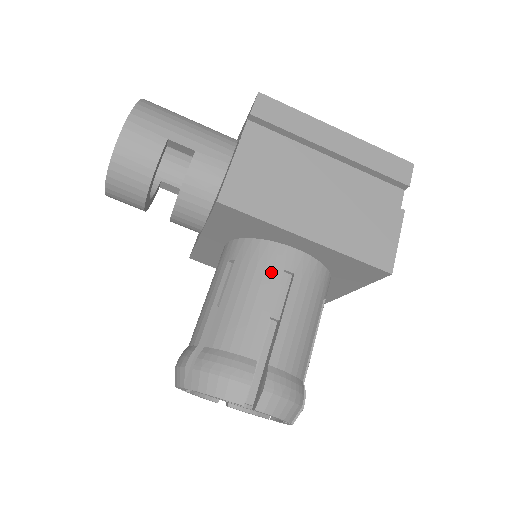
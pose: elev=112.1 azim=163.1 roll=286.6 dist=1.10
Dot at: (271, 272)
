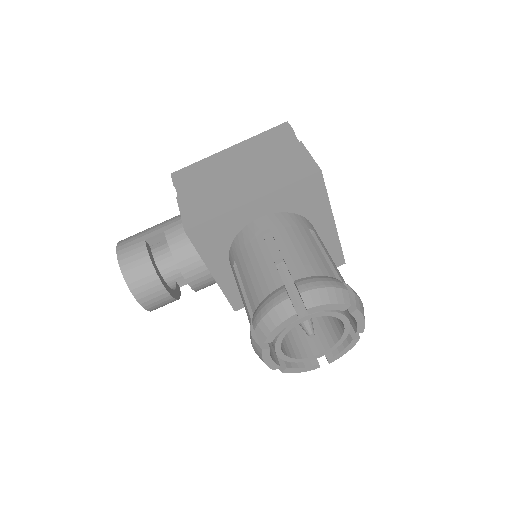
Dot at: (255, 240)
